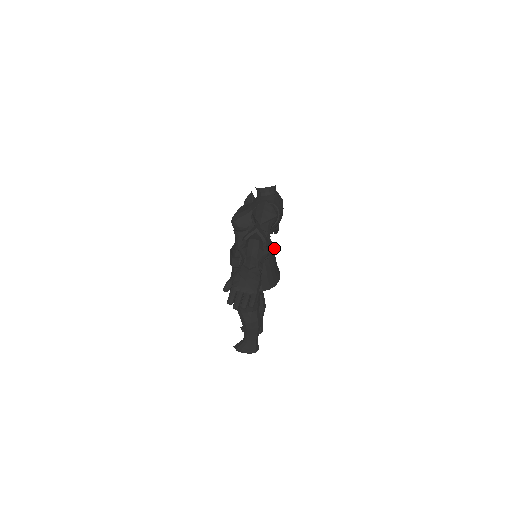
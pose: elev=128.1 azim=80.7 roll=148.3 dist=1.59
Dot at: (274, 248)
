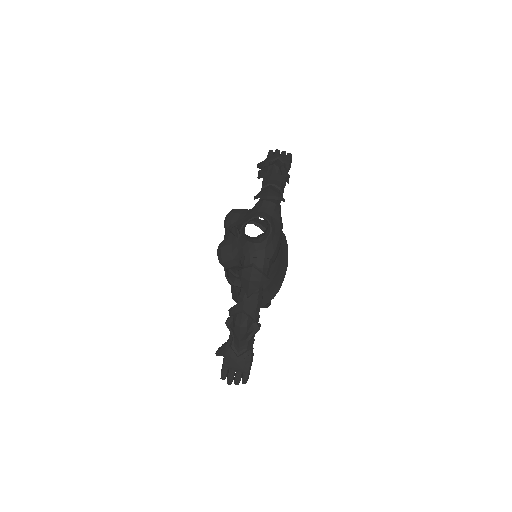
Dot at: occluded
